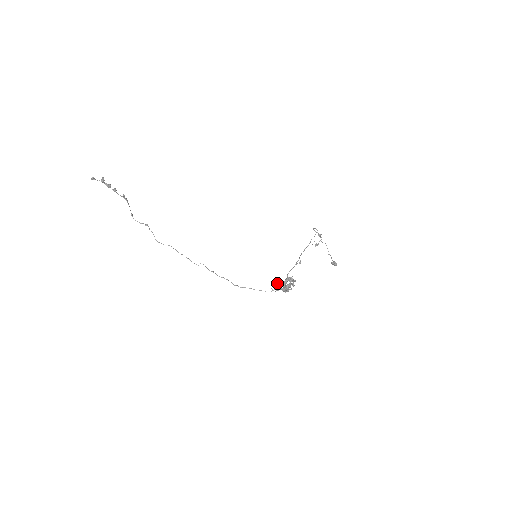
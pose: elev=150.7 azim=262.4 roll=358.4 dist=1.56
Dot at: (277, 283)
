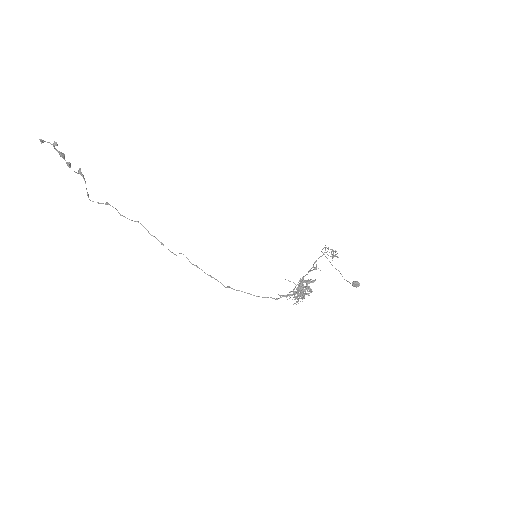
Dot at: (290, 281)
